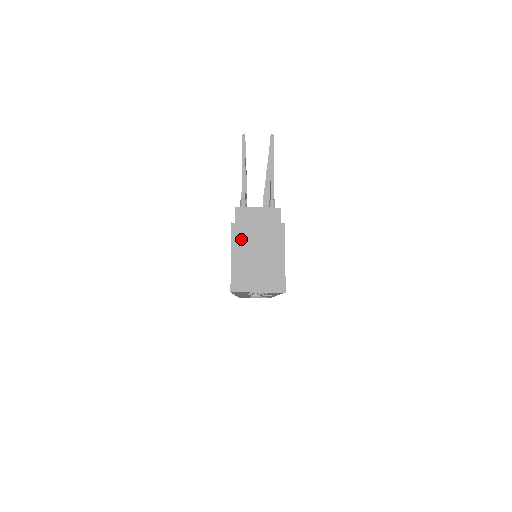
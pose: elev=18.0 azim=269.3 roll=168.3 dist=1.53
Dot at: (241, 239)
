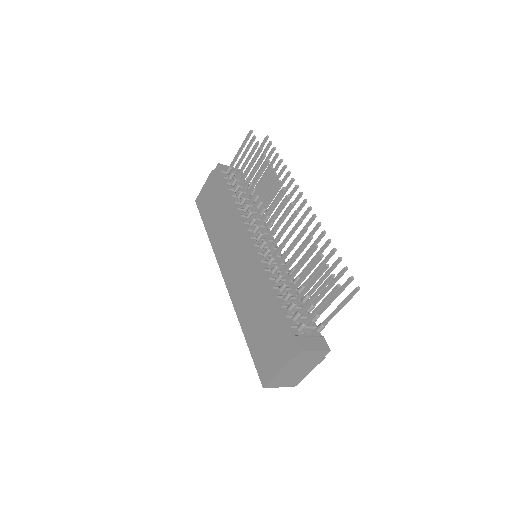
Dot at: (291, 366)
